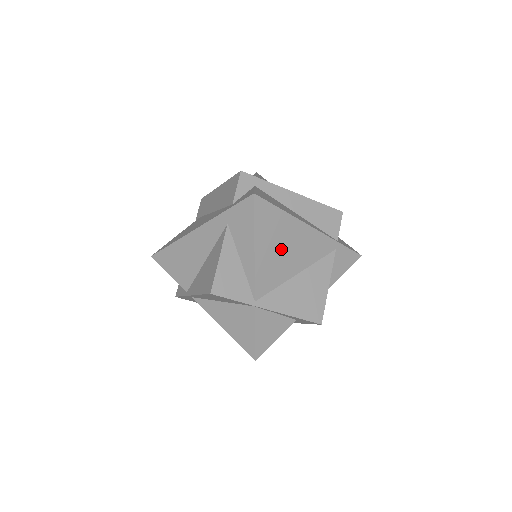
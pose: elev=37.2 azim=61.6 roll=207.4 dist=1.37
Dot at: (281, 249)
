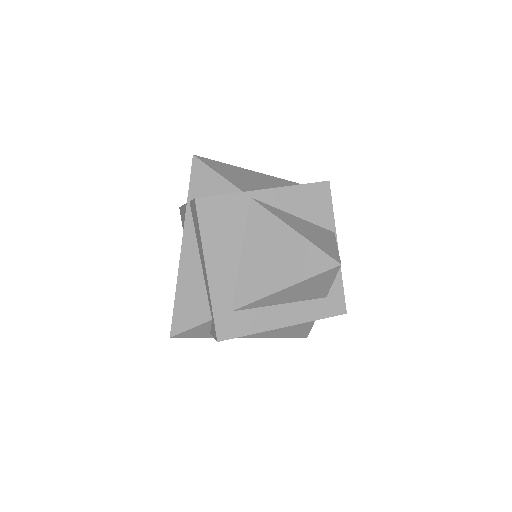
Dot at: occluded
